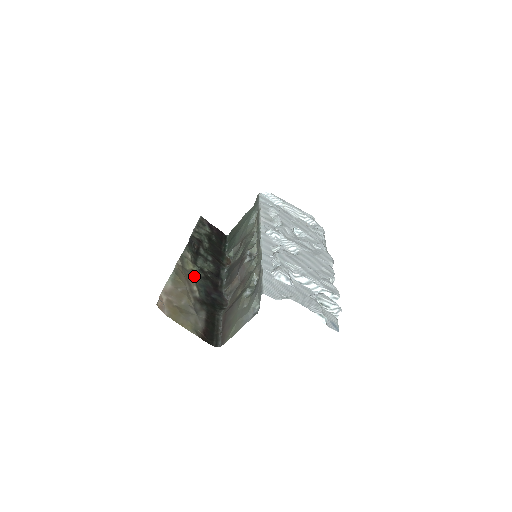
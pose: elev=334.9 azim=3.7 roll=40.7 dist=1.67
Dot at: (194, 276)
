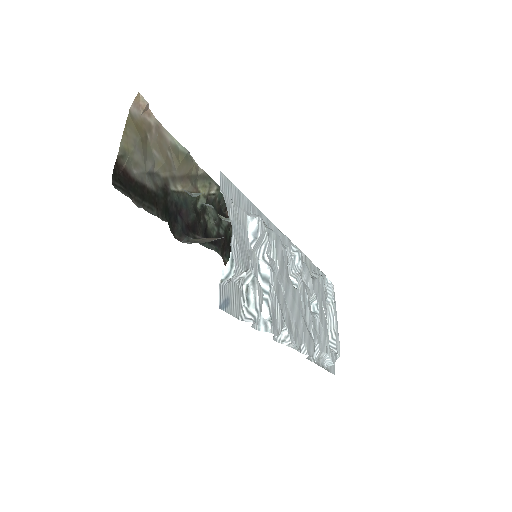
Dot at: occluded
